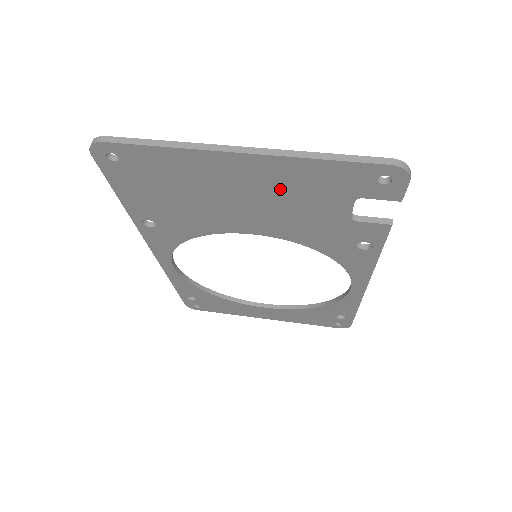
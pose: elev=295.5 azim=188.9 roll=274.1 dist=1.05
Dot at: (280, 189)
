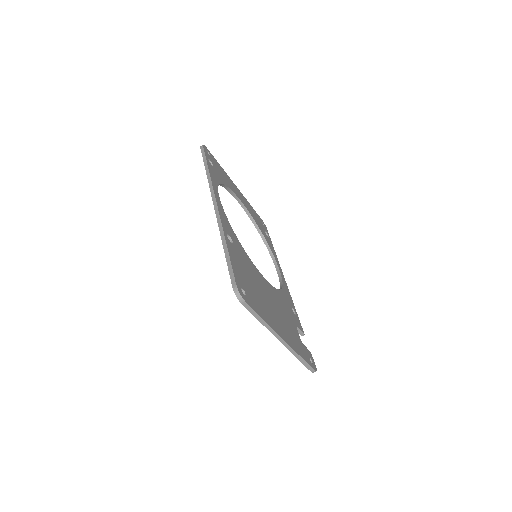
Dot at: occluded
